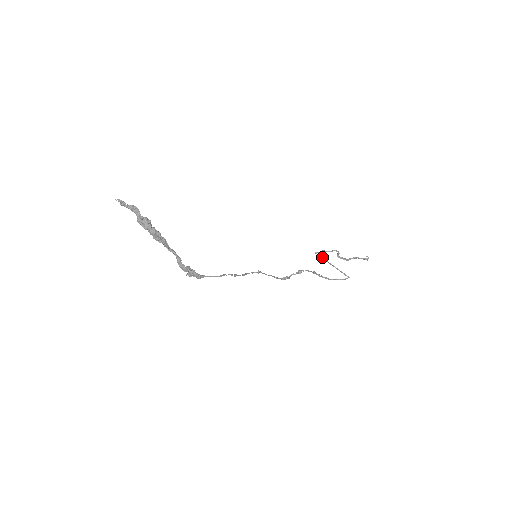
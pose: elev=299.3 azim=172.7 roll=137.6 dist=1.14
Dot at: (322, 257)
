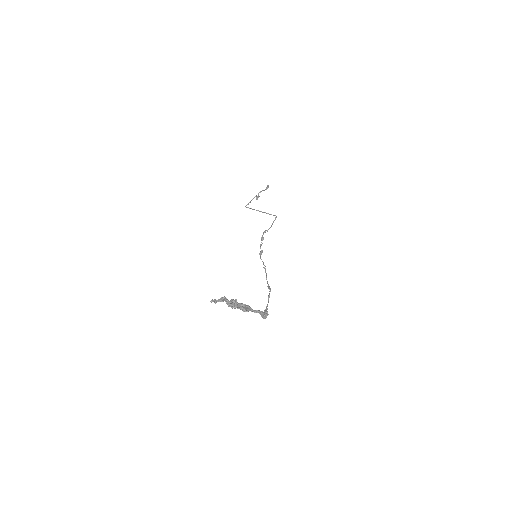
Dot at: occluded
